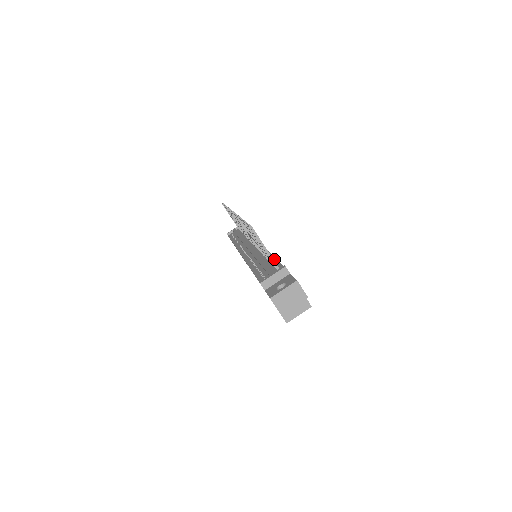
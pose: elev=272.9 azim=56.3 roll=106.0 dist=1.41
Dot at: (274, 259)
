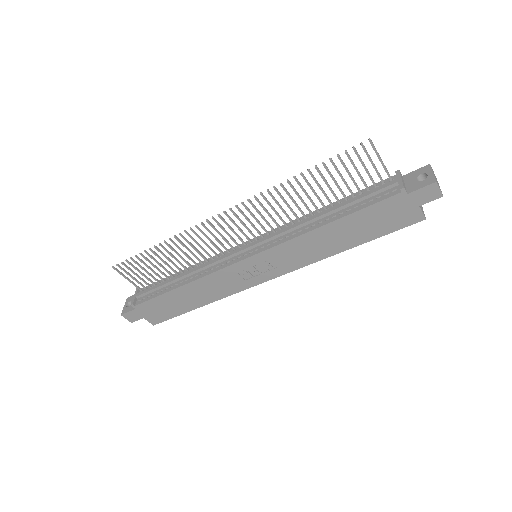
Dot at: (347, 197)
